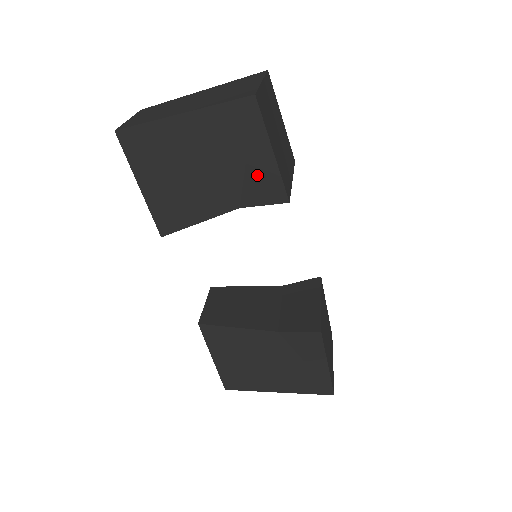
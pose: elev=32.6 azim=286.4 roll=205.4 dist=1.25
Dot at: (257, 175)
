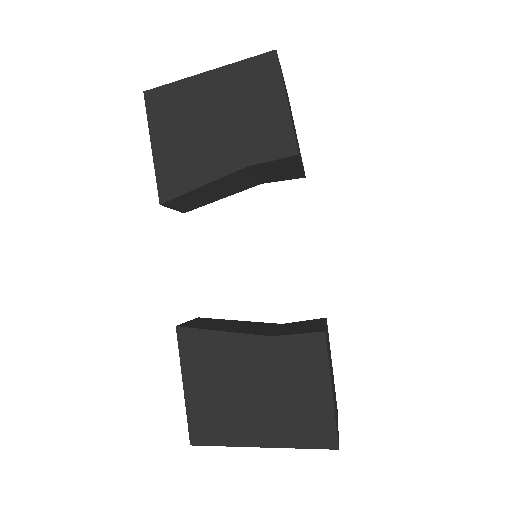
Dot at: (269, 127)
